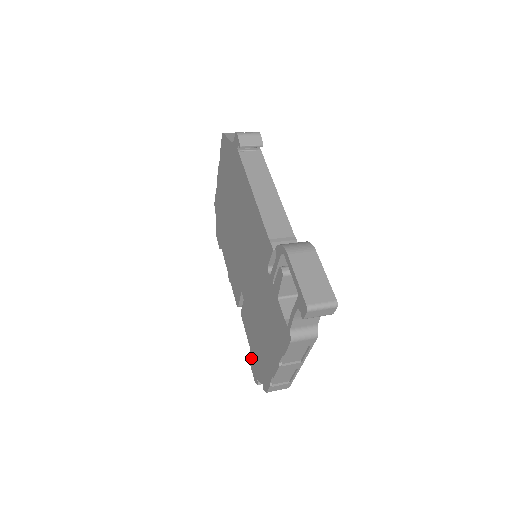
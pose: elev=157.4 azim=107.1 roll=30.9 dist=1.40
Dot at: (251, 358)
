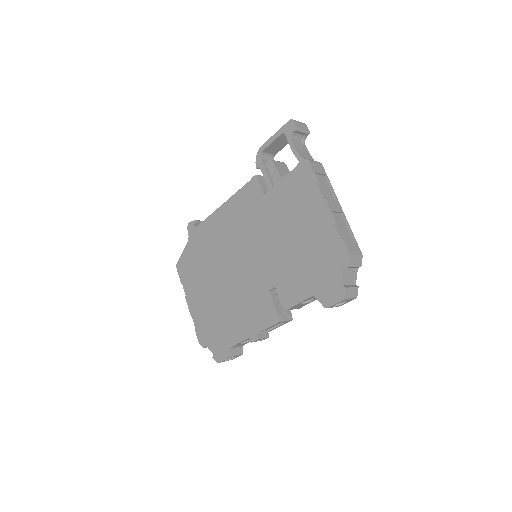
Dot at: (322, 296)
